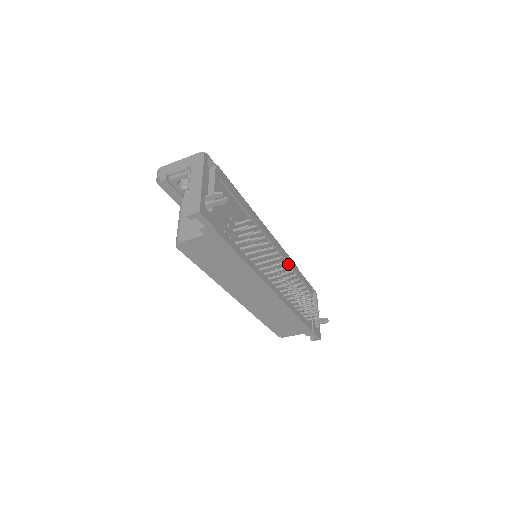
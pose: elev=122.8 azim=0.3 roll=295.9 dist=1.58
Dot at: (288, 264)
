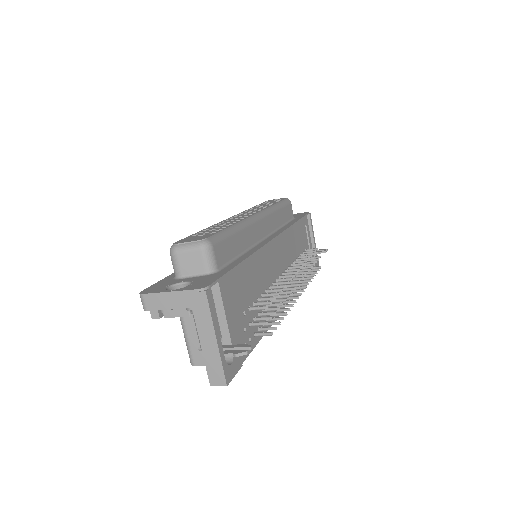
Dot at: (288, 237)
